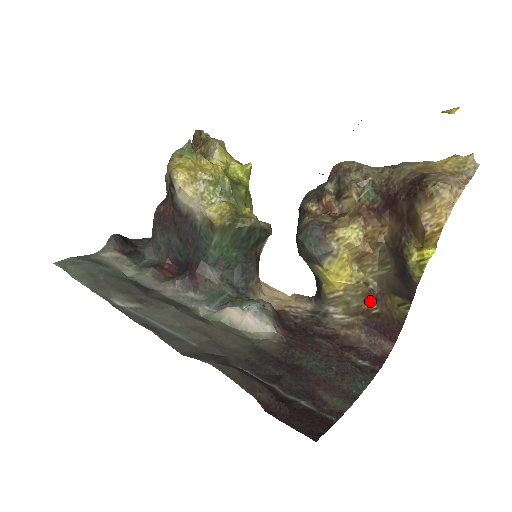
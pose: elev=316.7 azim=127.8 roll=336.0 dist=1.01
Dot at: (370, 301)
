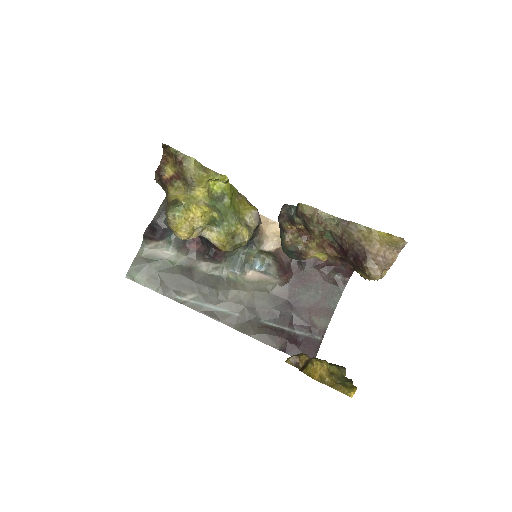
Dot at: occluded
